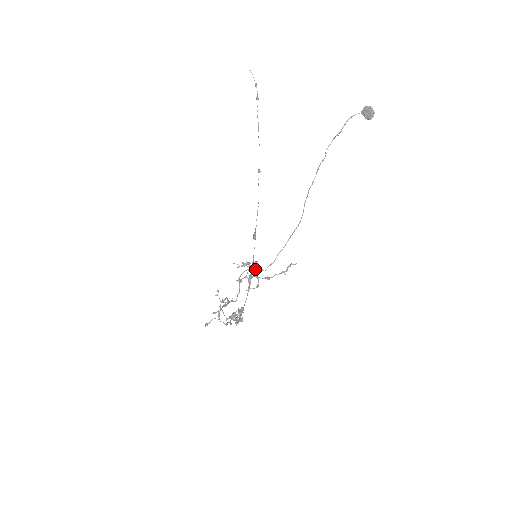
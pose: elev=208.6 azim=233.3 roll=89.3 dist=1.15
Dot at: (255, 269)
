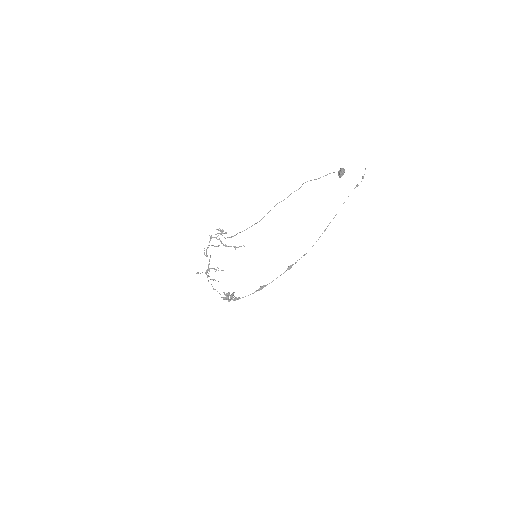
Dot at: (222, 235)
